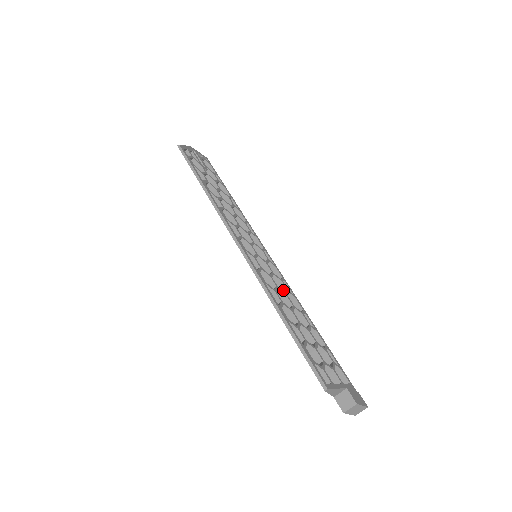
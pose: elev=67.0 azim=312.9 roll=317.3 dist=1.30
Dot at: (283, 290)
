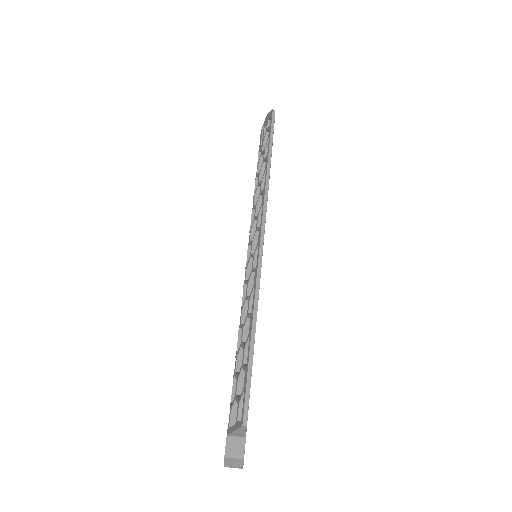
Dot at: occluded
